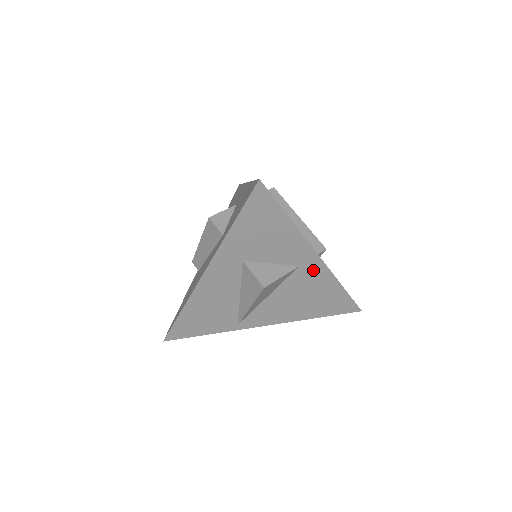
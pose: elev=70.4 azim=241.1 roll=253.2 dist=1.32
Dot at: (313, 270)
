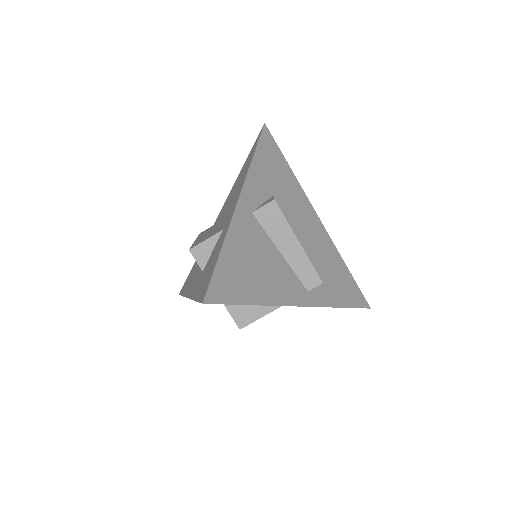
Dot at: occluded
